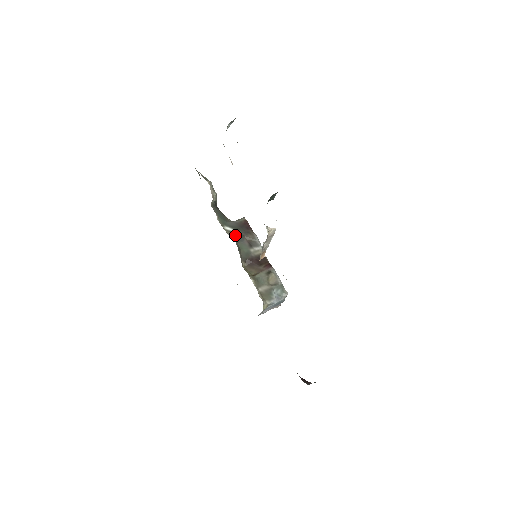
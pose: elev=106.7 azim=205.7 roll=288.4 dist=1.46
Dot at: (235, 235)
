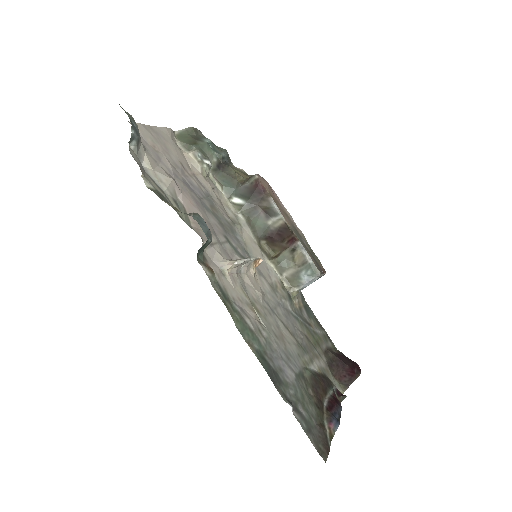
Dot at: (244, 209)
